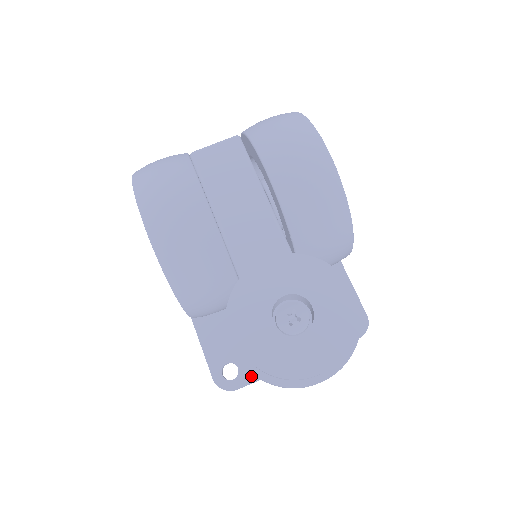
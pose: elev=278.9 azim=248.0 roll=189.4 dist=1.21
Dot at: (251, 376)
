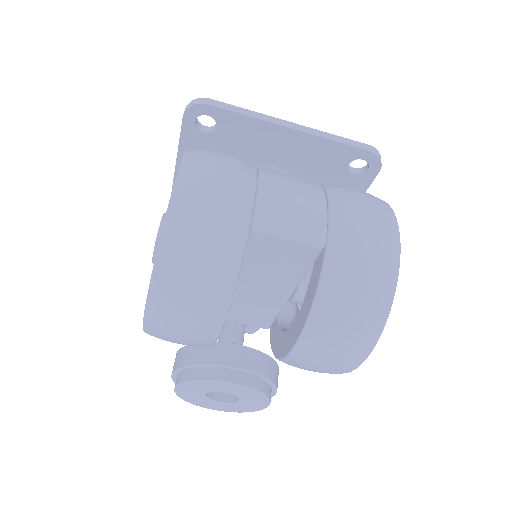
Dot at: occluded
